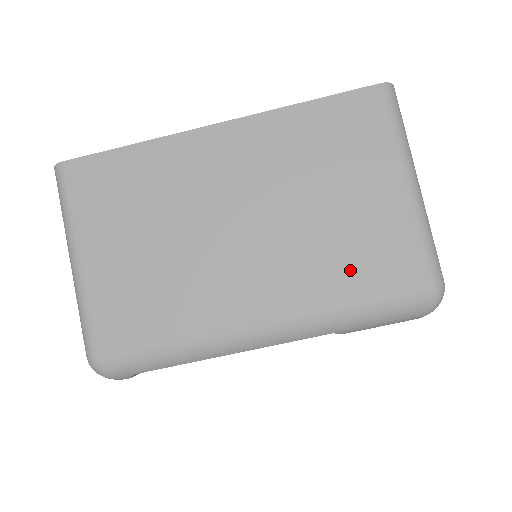
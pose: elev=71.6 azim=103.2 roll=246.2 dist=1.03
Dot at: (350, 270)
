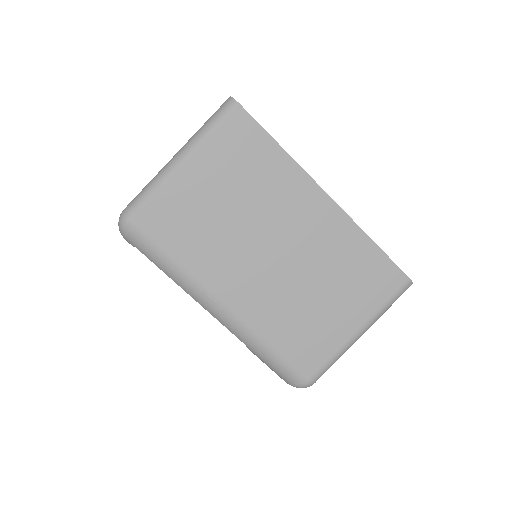
Dot at: (289, 333)
